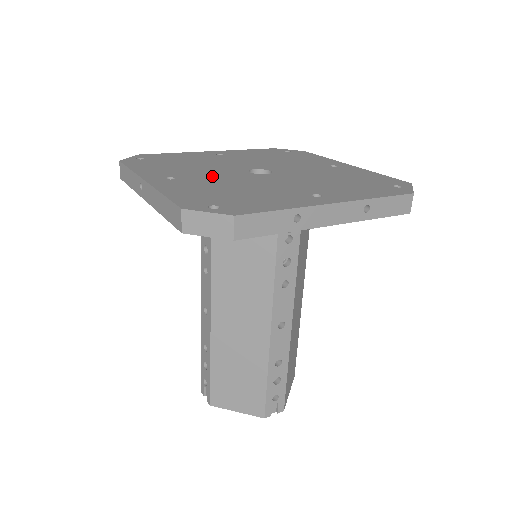
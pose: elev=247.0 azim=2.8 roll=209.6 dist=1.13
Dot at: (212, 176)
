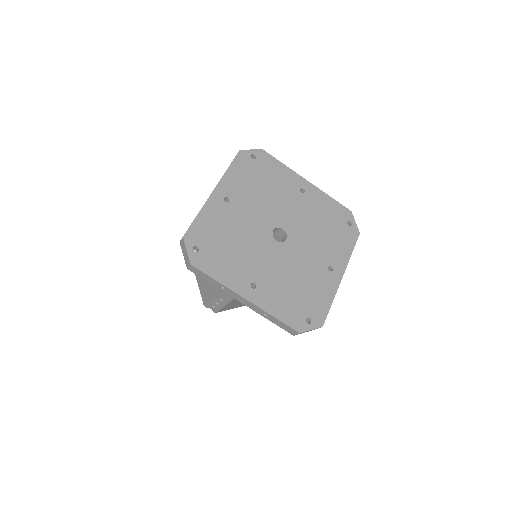
Dot at: (248, 216)
